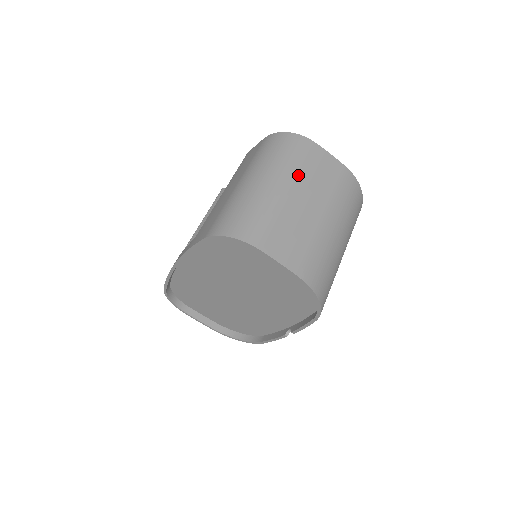
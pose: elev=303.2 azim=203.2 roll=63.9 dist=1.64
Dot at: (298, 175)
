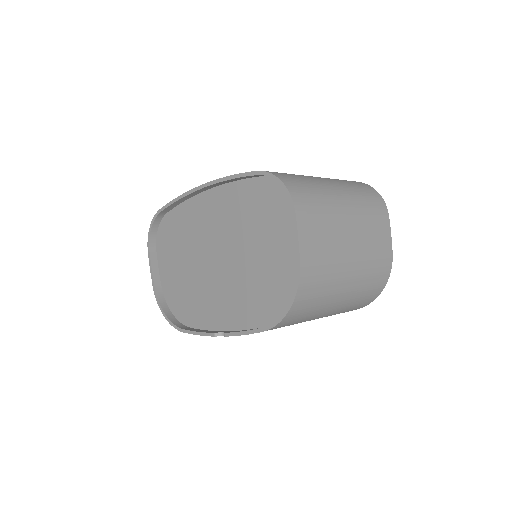
Dot at: (362, 213)
